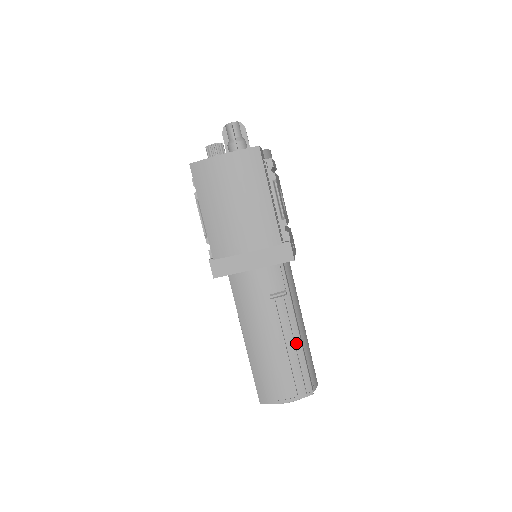
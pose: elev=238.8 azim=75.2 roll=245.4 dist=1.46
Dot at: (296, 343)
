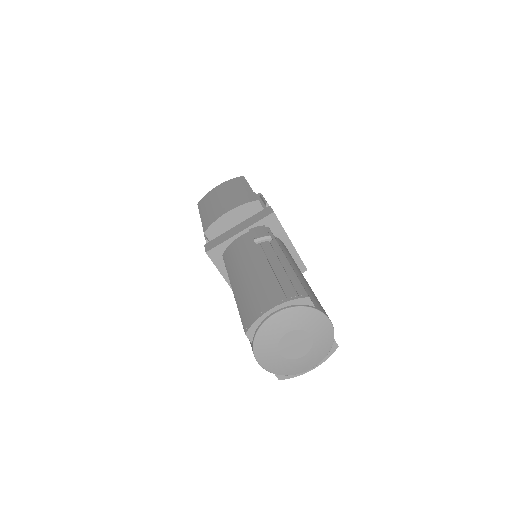
Dot at: (283, 264)
